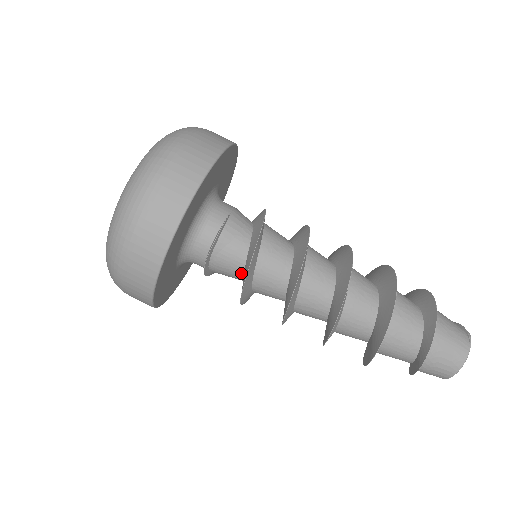
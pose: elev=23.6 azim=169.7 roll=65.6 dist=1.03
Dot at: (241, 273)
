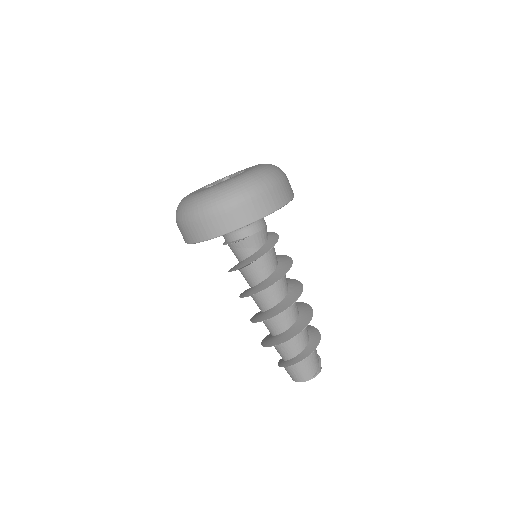
Dot at: (239, 260)
